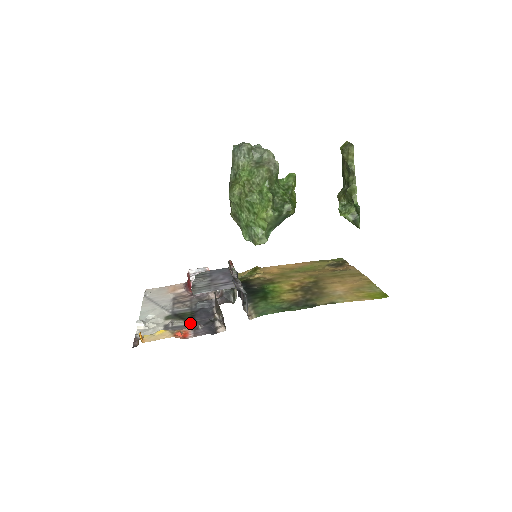
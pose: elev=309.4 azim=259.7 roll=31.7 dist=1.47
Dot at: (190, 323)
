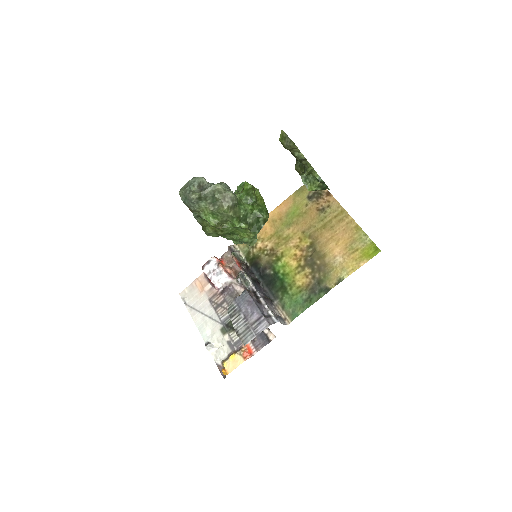
Dot at: occluded
